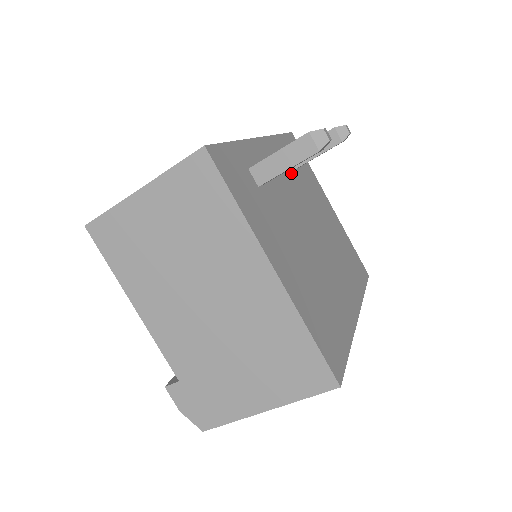
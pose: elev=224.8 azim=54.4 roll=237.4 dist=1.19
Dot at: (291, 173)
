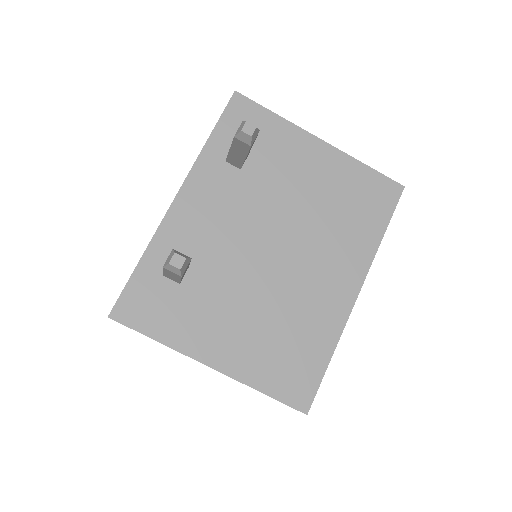
Dot at: (234, 186)
